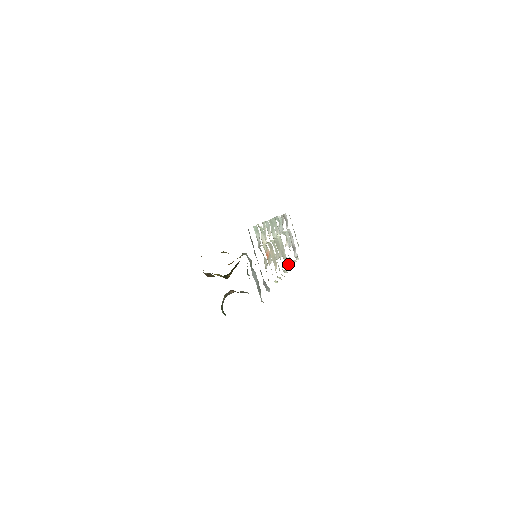
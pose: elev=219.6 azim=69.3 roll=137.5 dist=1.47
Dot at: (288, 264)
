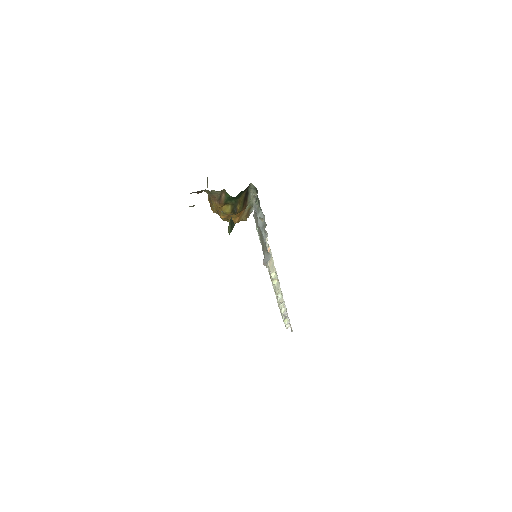
Dot at: occluded
